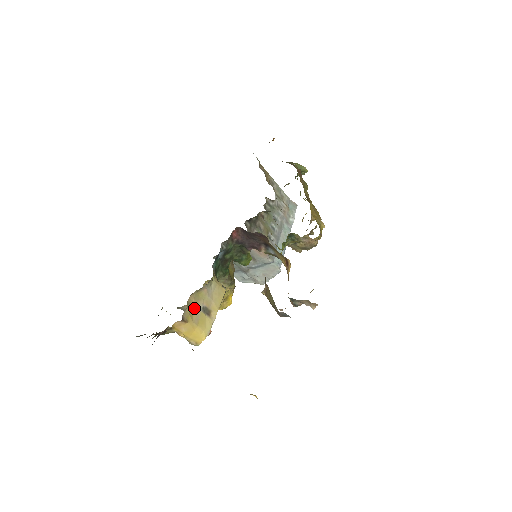
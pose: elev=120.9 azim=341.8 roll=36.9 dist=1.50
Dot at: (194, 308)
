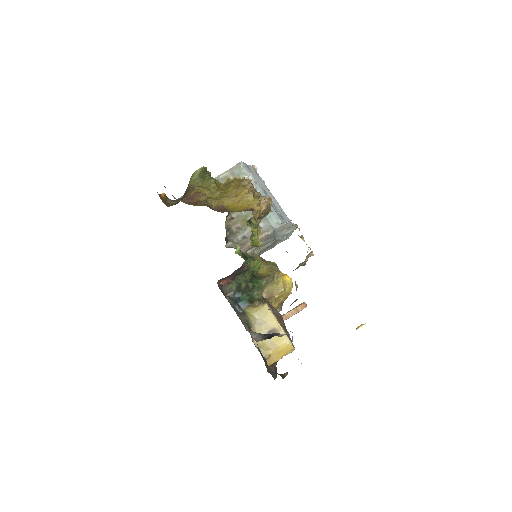
Dot at: (264, 343)
